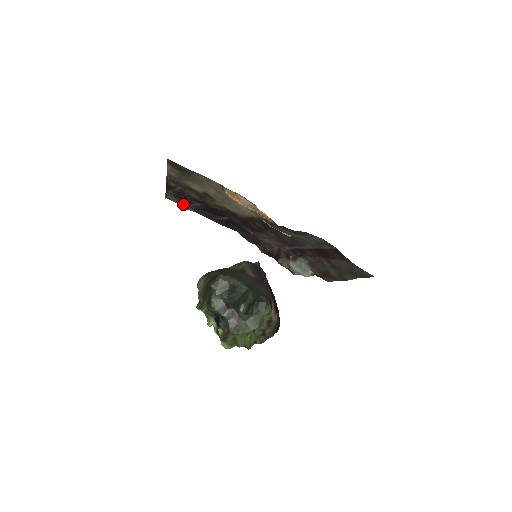
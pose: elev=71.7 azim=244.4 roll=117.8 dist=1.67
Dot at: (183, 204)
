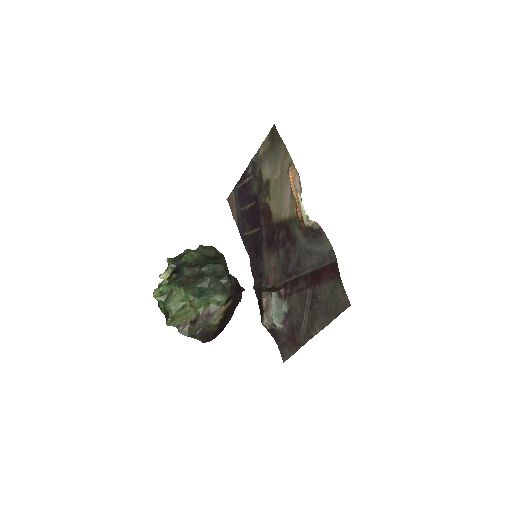
Dot at: (235, 209)
